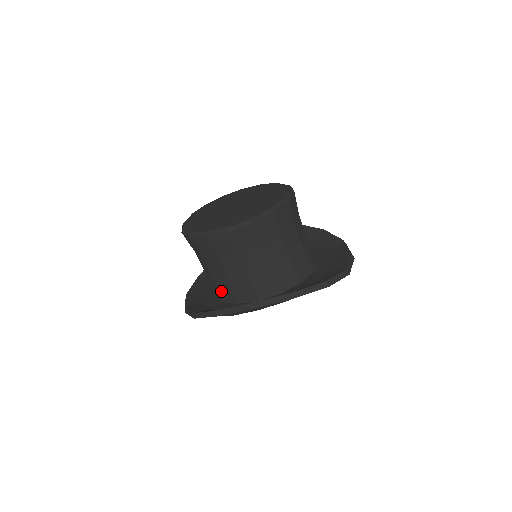
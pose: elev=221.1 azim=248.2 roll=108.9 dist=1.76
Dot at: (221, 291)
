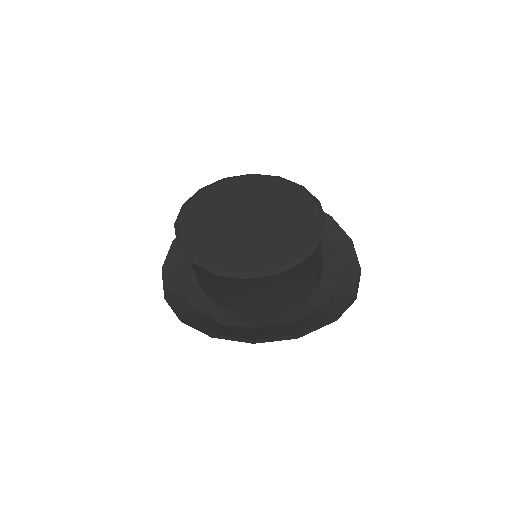
Dot at: (214, 297)
